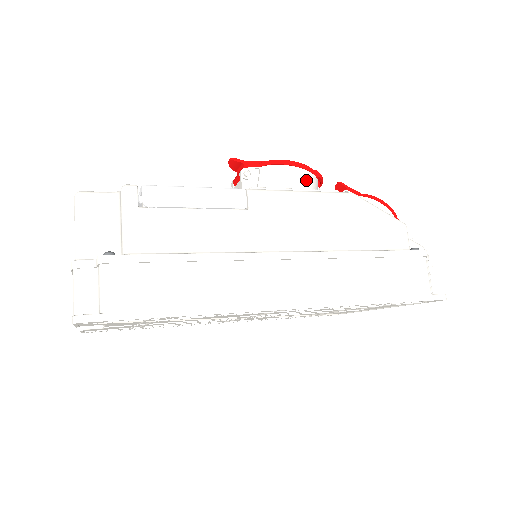
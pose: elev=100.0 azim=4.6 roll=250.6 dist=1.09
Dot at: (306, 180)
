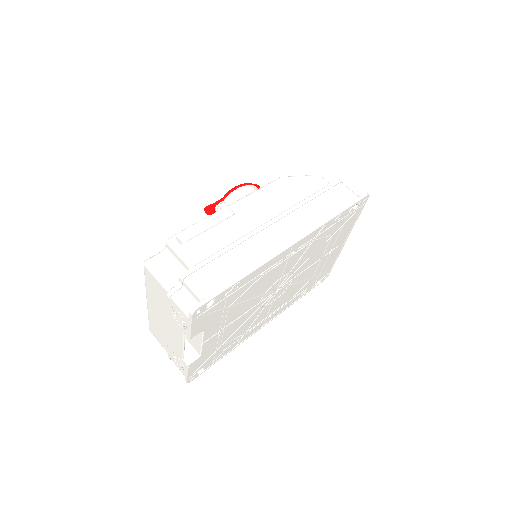
Dot at: (252, 189)
